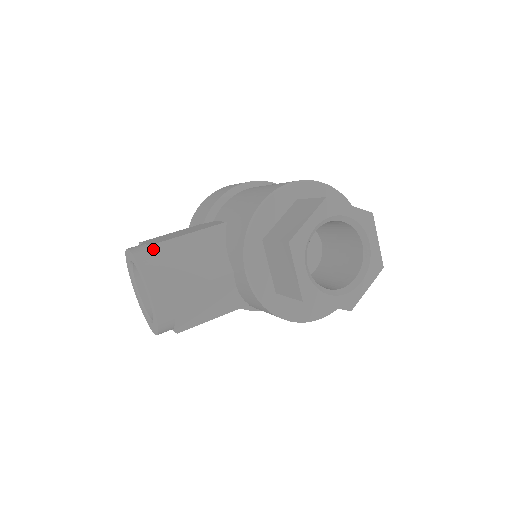
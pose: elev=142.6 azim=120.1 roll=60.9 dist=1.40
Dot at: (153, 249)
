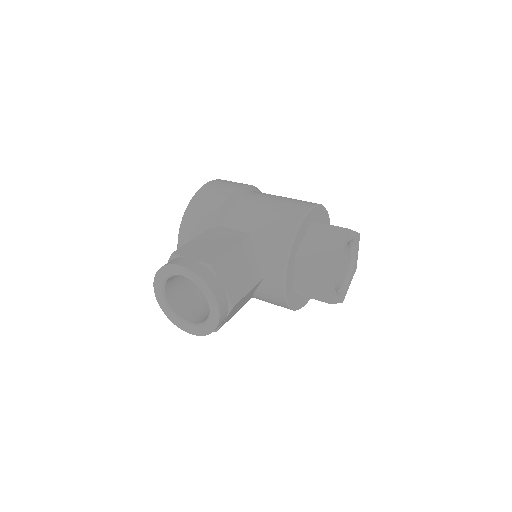
Dot at: (214, 268)
